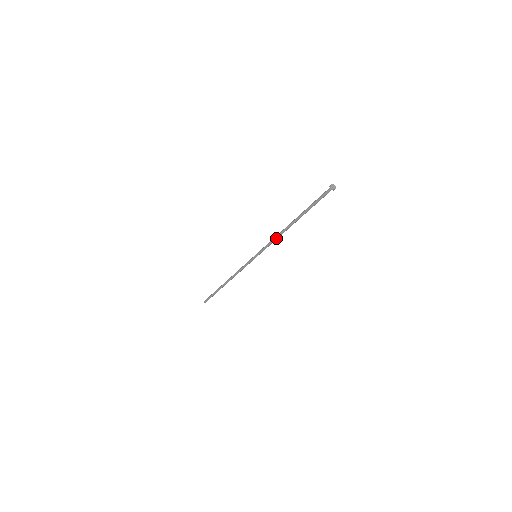
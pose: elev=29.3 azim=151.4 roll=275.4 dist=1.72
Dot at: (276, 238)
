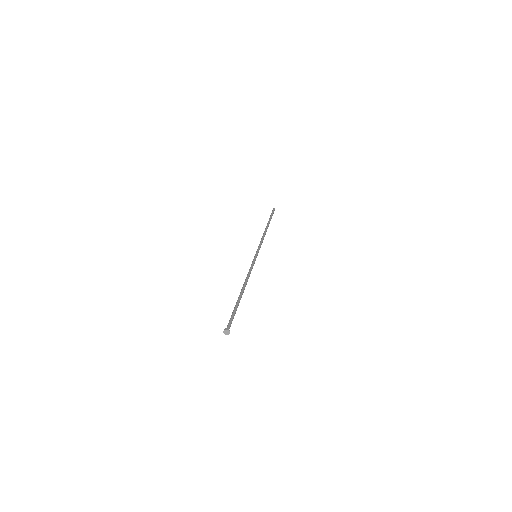
Dot at: (248, 277)
